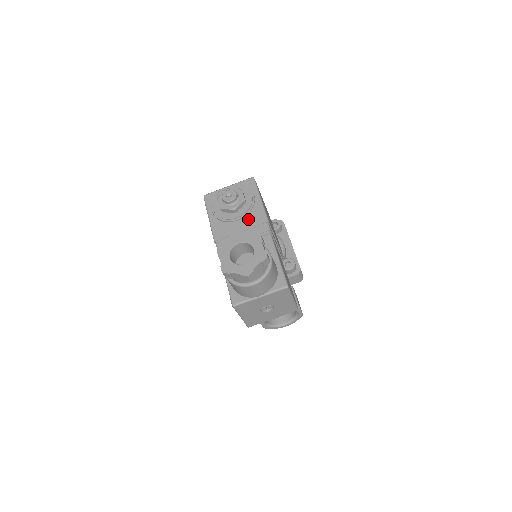
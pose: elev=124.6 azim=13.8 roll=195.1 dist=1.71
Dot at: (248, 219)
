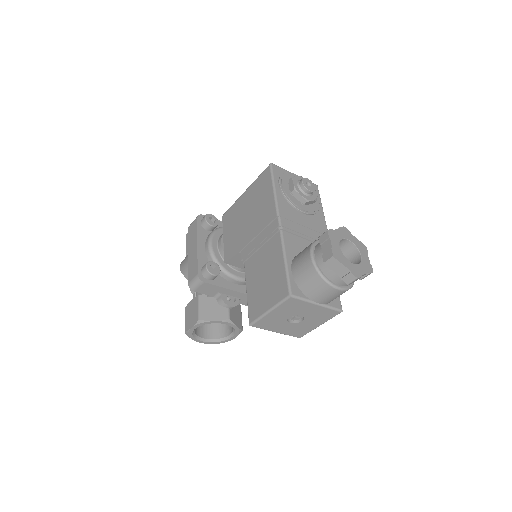
Dot at: (312, 220)
